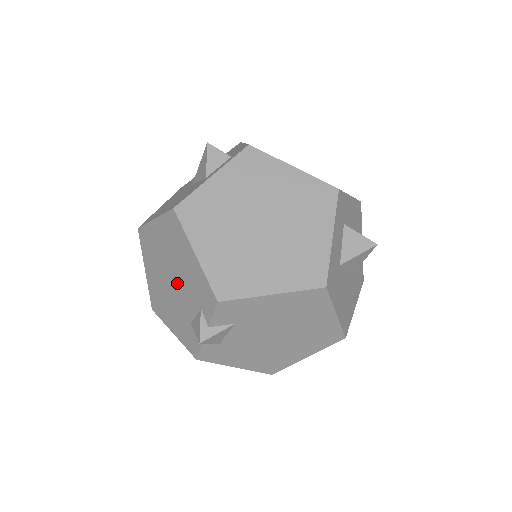
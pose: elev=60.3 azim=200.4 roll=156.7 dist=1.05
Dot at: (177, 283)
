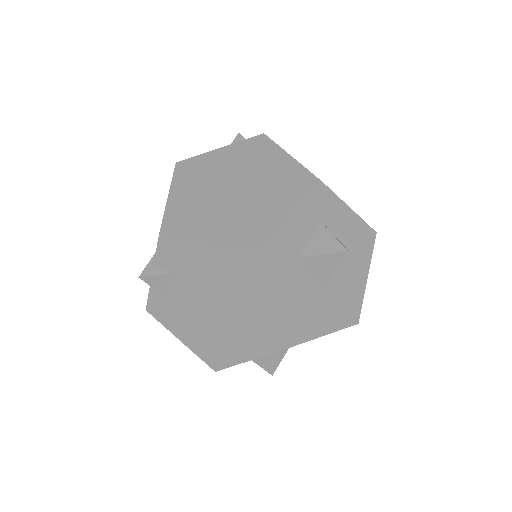
Dot at: occluded
